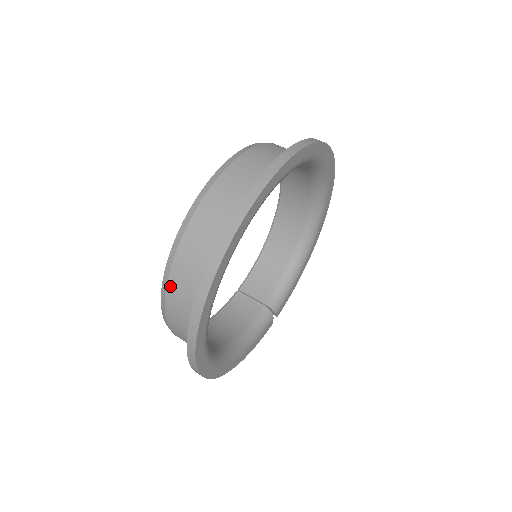
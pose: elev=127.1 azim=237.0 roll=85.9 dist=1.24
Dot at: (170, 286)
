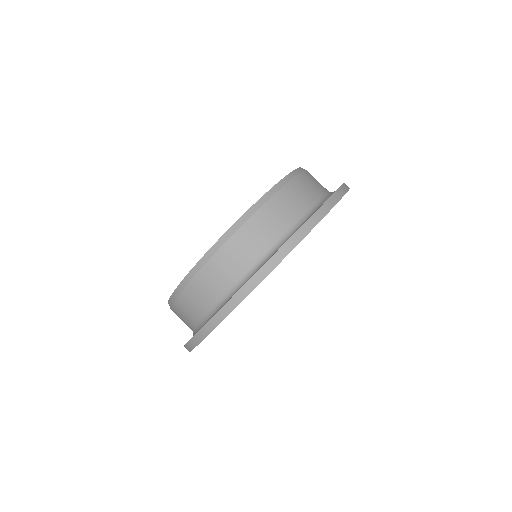
Dot at: occluded
